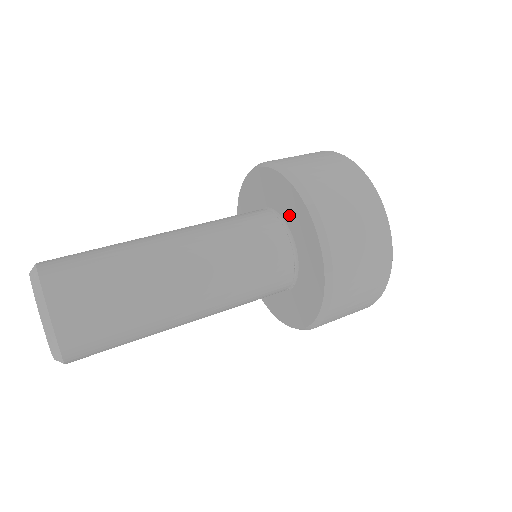
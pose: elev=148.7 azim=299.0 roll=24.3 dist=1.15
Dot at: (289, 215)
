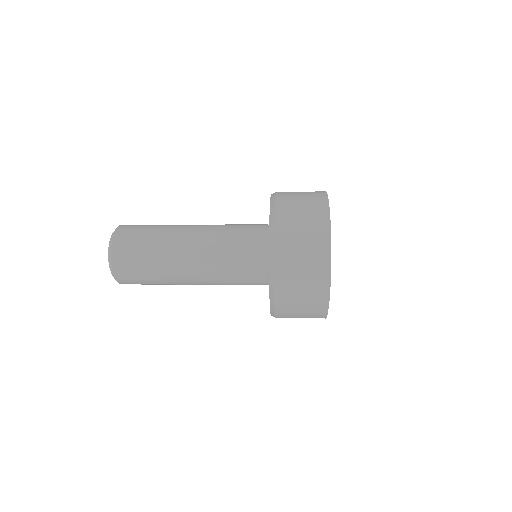
Dot at: occluded
